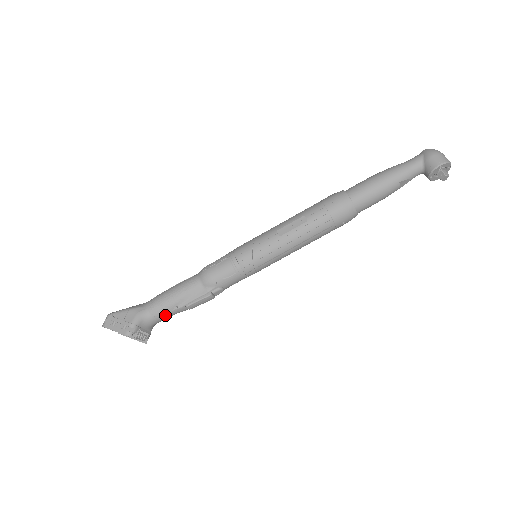
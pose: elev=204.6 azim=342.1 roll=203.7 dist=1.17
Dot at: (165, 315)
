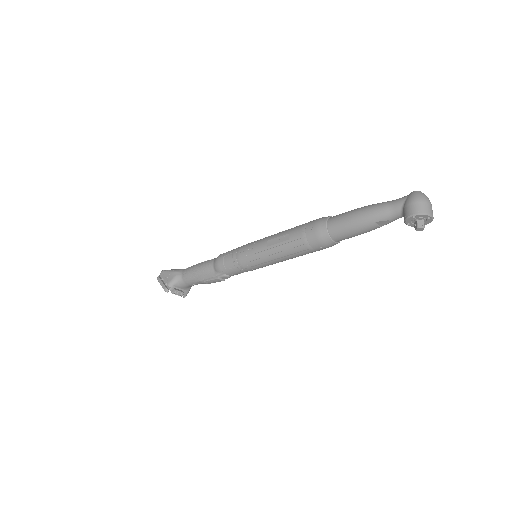
Dot at: (192, 283)
